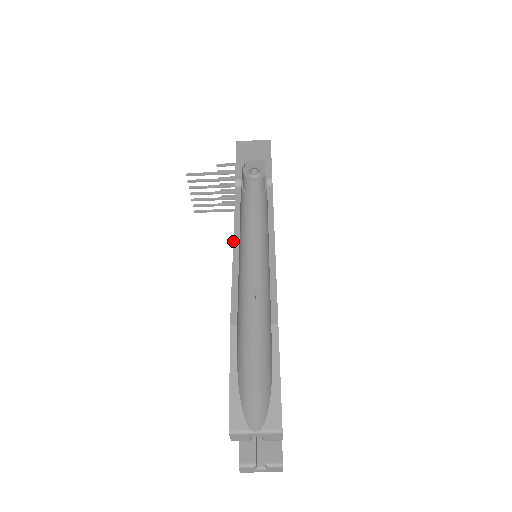
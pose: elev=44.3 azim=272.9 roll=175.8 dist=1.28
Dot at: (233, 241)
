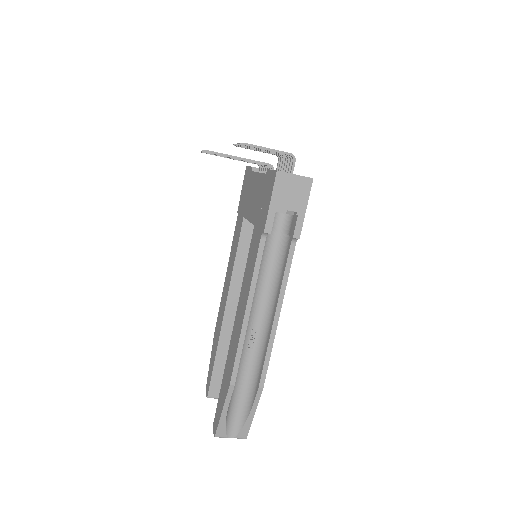
Dot at: (246, 307)
